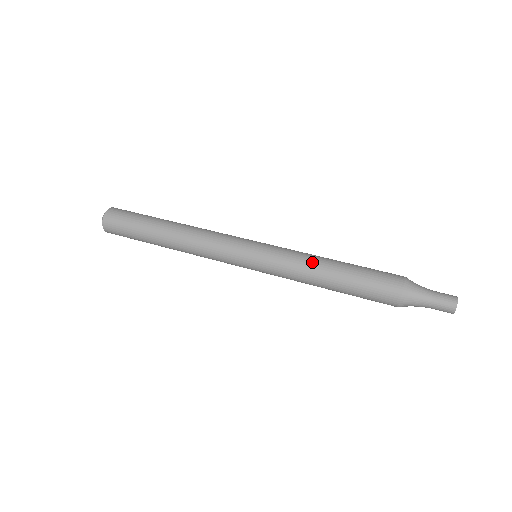
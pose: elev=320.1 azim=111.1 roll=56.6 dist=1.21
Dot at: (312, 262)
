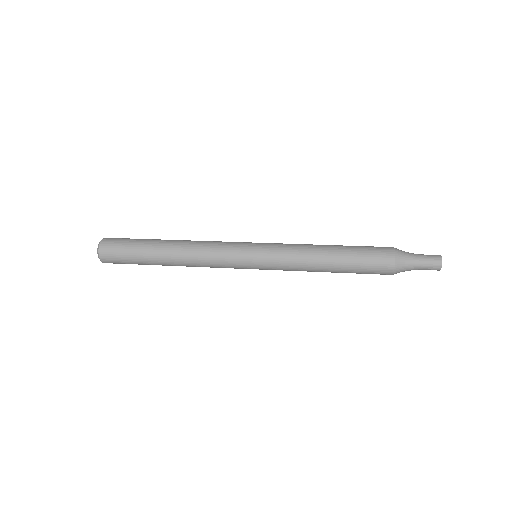
Dot at: occluded
